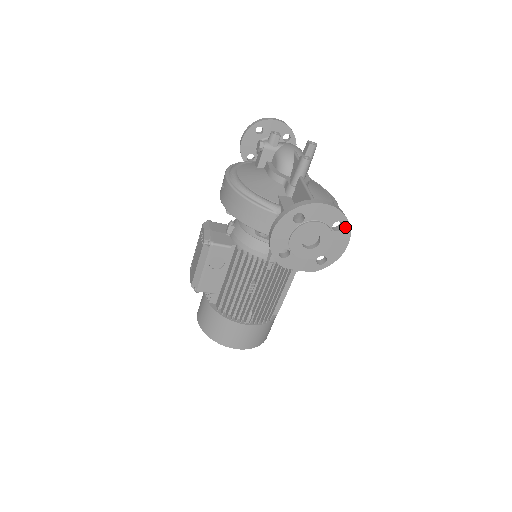
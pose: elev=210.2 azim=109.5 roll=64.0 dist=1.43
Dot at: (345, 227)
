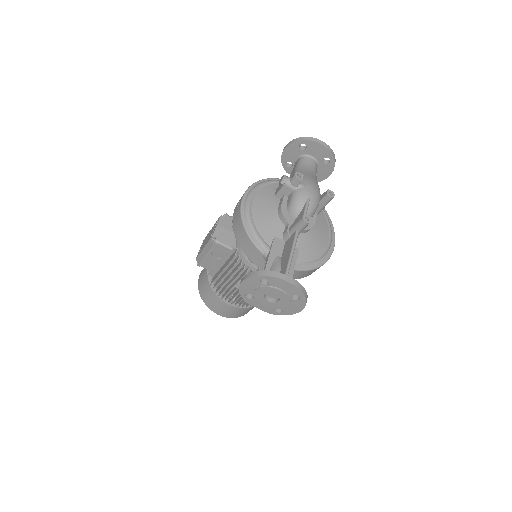
Dot at: (302, 300)
